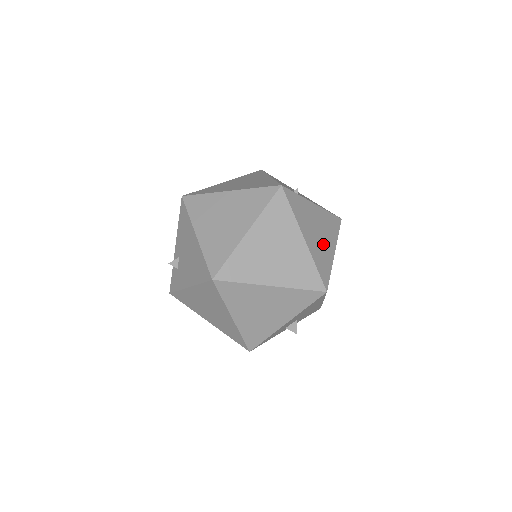
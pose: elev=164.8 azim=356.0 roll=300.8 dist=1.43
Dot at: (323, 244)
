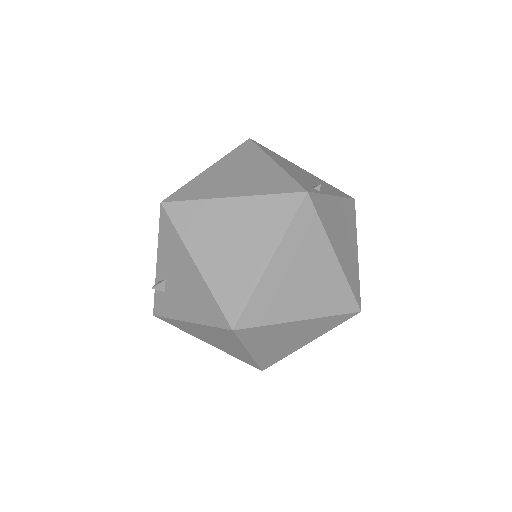
Dot at: (349, 248)
